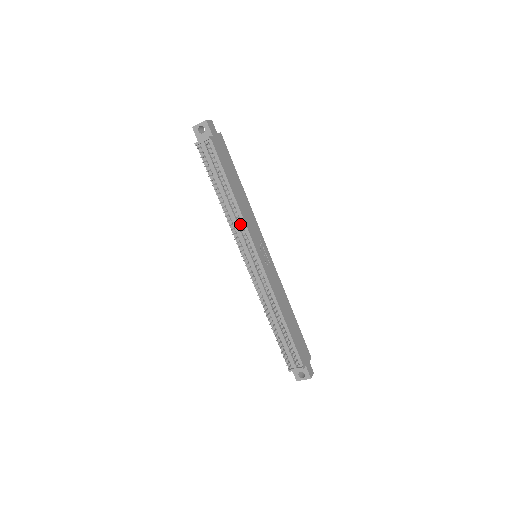
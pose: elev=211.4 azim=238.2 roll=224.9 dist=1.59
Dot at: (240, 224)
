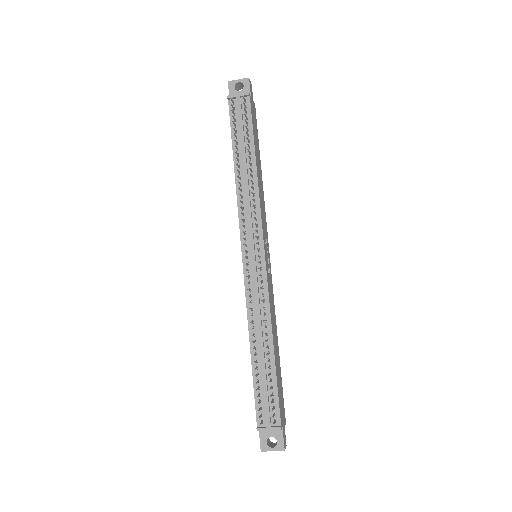
Dot at: (252, 205)
